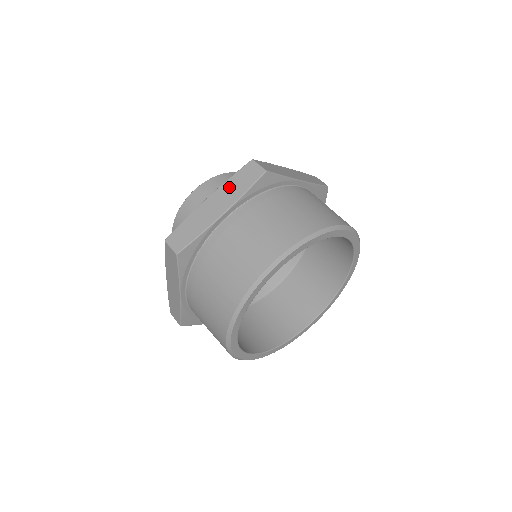
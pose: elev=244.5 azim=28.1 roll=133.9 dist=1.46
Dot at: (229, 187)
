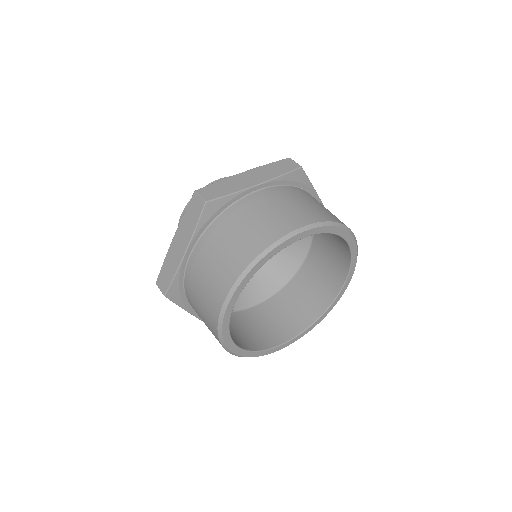
Dot at: (266, 169)
